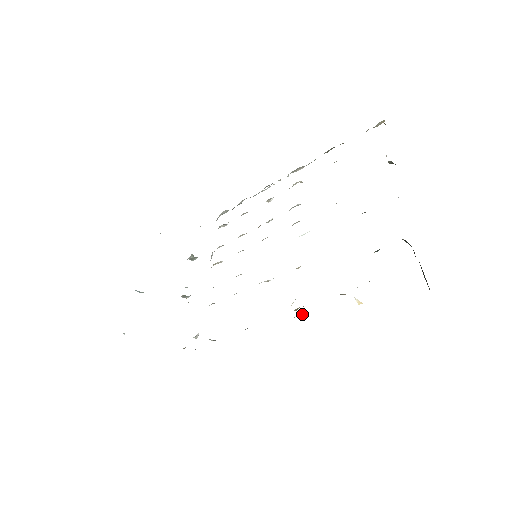
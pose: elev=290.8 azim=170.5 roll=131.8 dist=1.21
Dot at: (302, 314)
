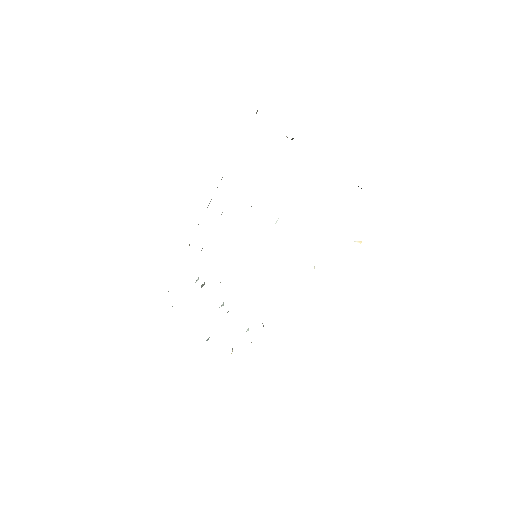
Dot at: occluded
